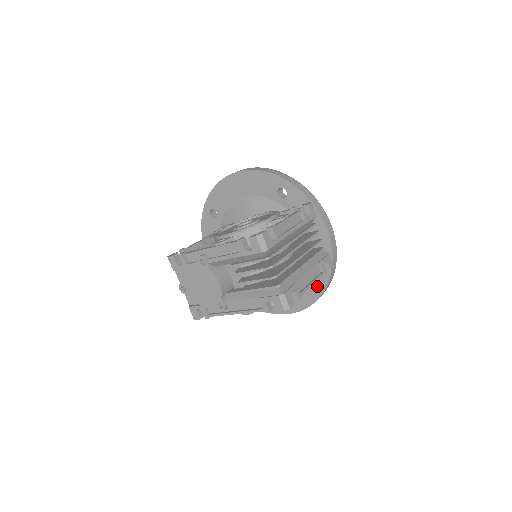
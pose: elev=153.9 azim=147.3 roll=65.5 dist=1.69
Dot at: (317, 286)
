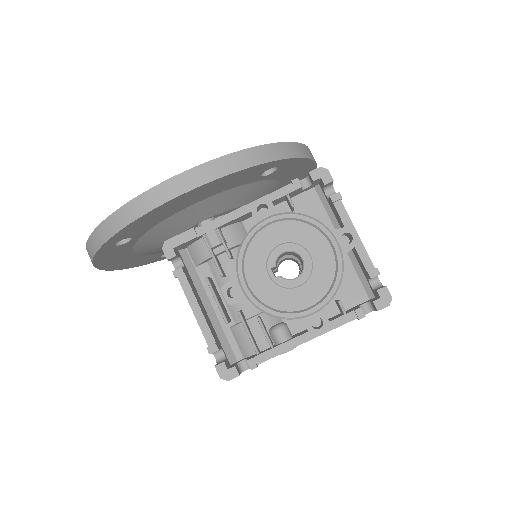
Dot at: occluded
